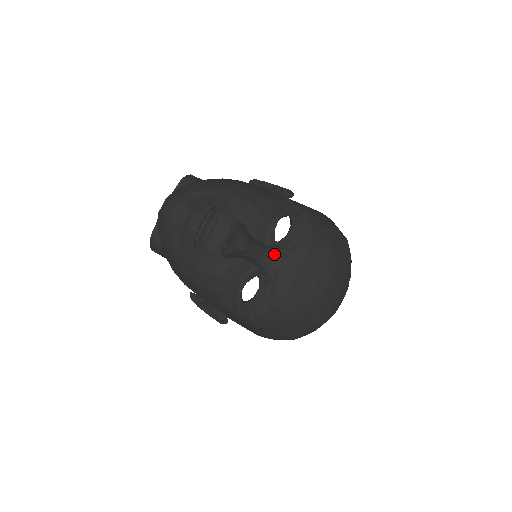
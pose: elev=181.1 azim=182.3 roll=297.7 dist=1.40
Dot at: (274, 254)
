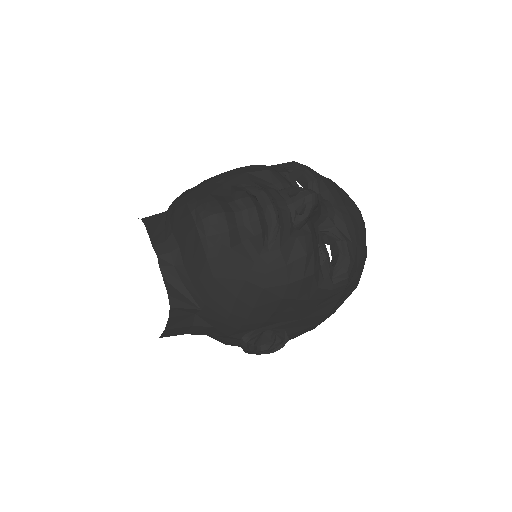
Dot at: (320, 201)
